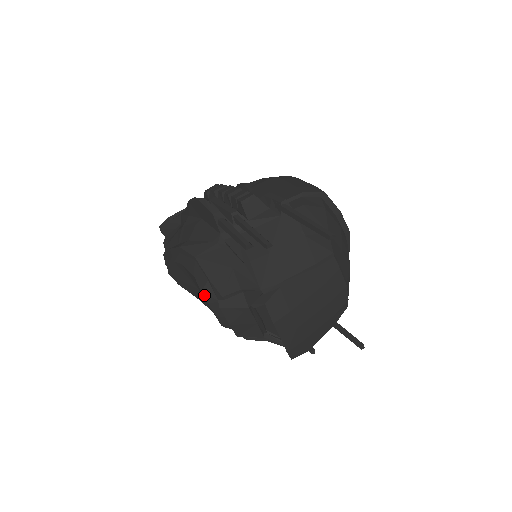
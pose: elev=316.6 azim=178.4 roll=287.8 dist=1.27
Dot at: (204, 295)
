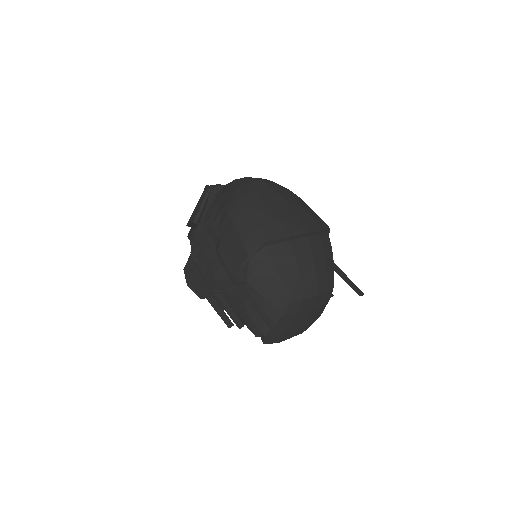
Dot at: occluded
